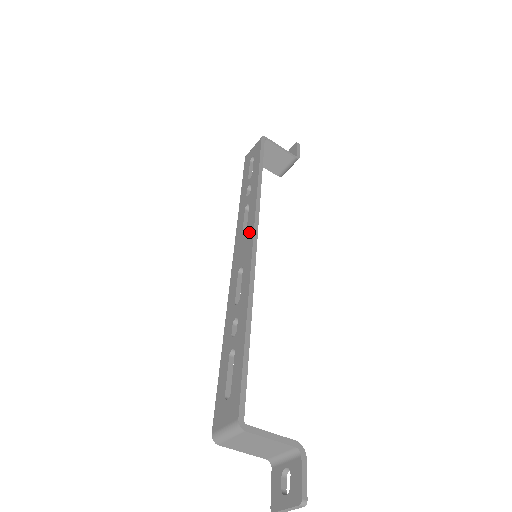
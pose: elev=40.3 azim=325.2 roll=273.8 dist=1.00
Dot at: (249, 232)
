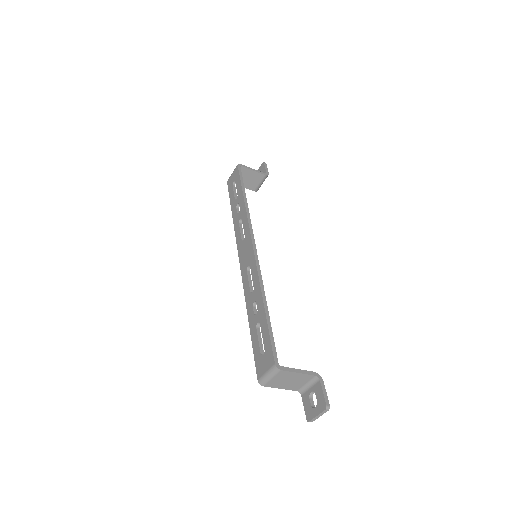
Dot at: (248, 240)
